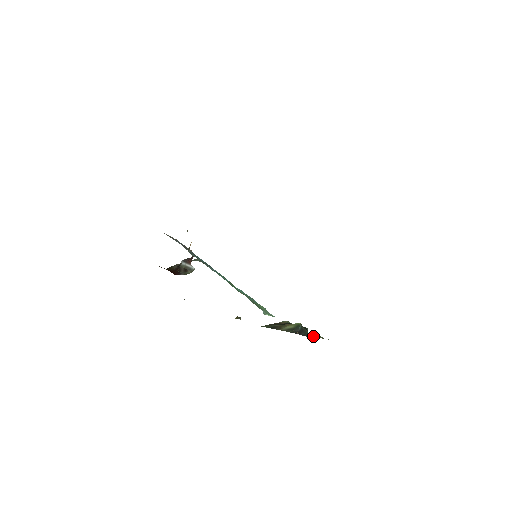
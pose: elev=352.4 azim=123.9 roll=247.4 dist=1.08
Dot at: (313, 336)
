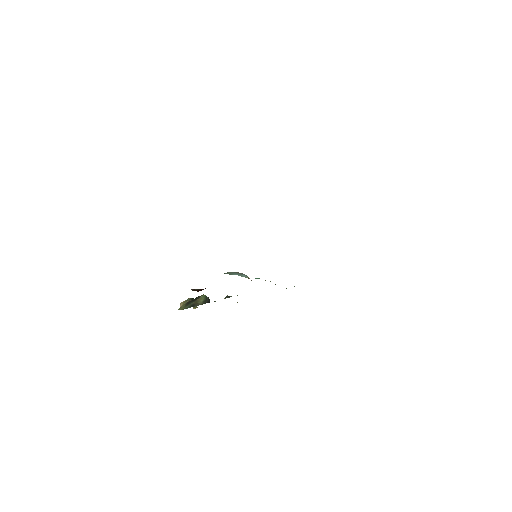
Dot at: occluded
